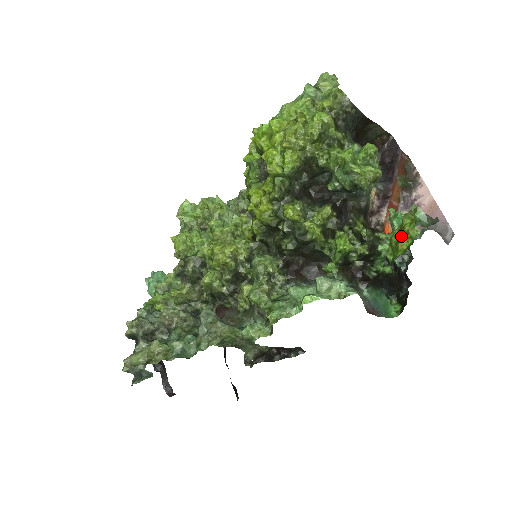
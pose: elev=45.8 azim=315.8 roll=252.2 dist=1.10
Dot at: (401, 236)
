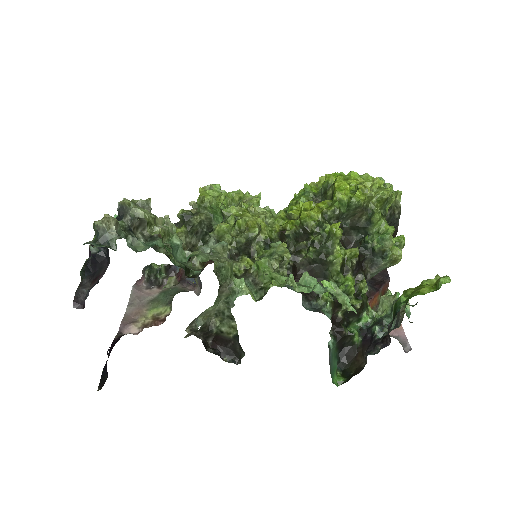
Dot at: (422, 287)
